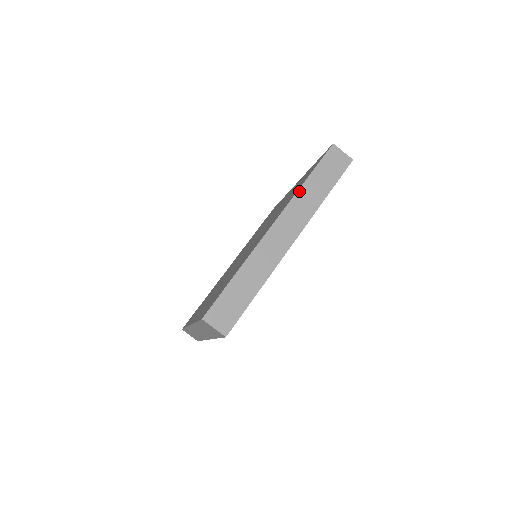
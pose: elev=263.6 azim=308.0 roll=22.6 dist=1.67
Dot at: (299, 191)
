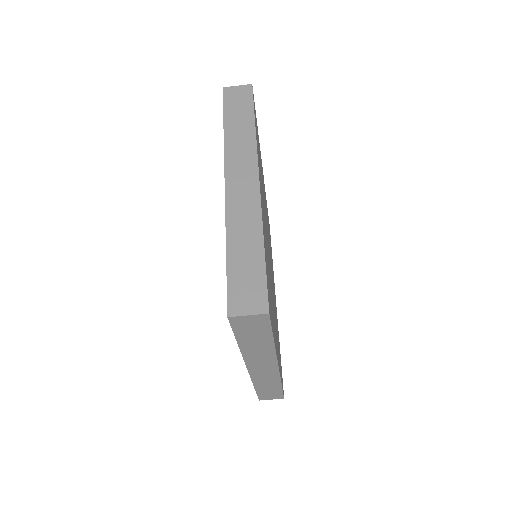
Dot at: (225, 141)
